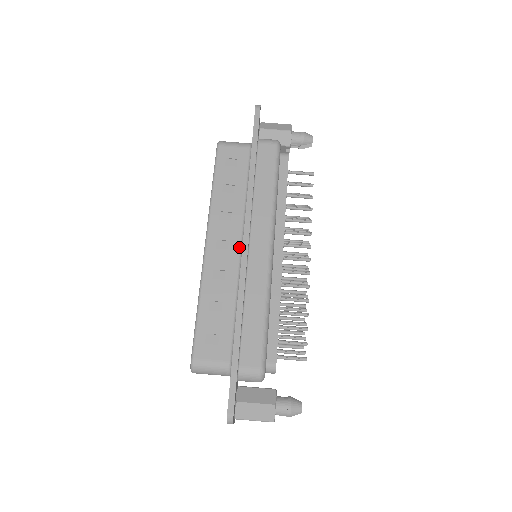
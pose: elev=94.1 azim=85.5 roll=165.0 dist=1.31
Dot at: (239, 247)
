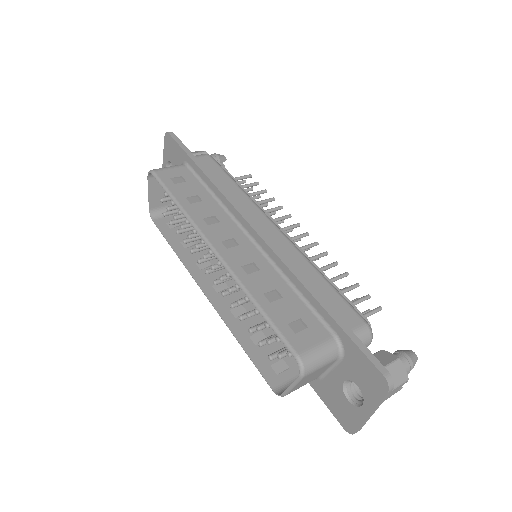
Dot at: (248, 239)
